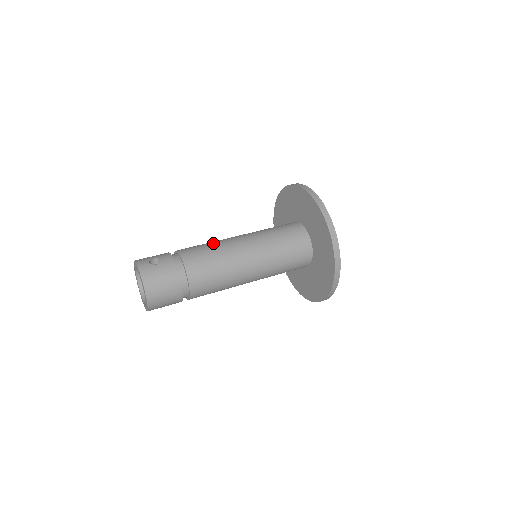
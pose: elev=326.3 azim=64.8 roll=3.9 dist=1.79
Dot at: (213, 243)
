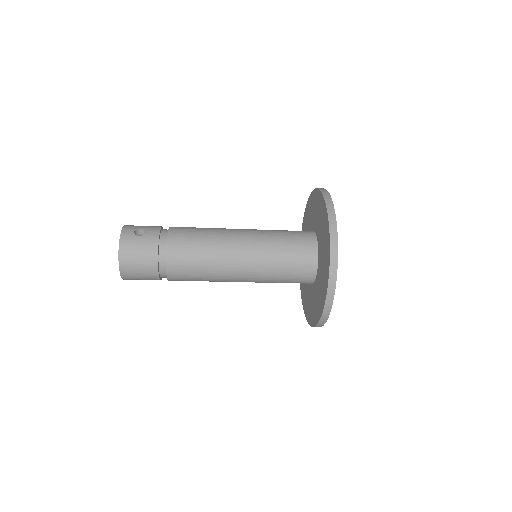
Dot at: (209, 230)
